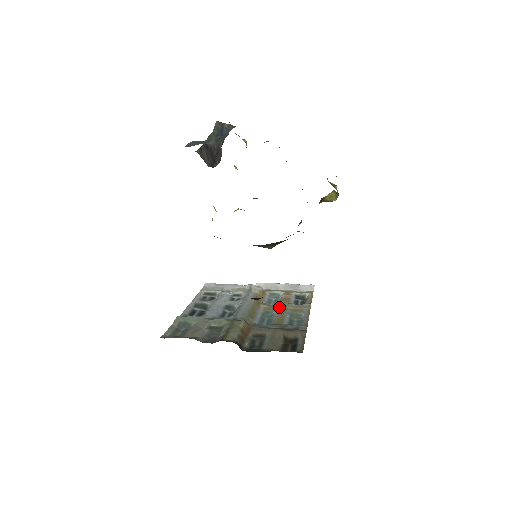
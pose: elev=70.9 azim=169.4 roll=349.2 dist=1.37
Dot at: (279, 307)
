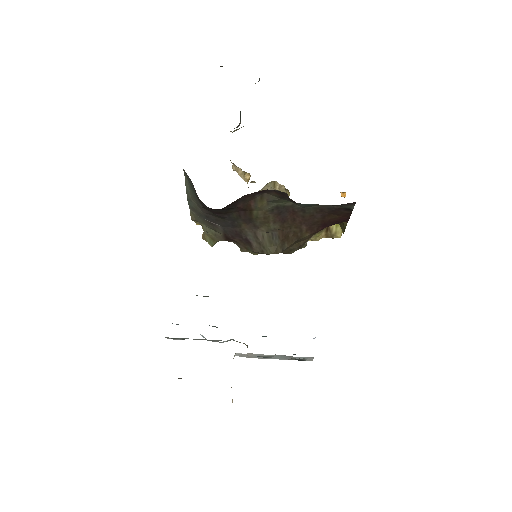
Dot at: occluded
